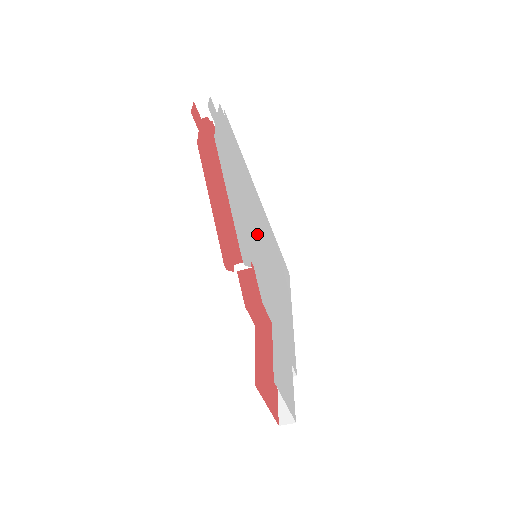
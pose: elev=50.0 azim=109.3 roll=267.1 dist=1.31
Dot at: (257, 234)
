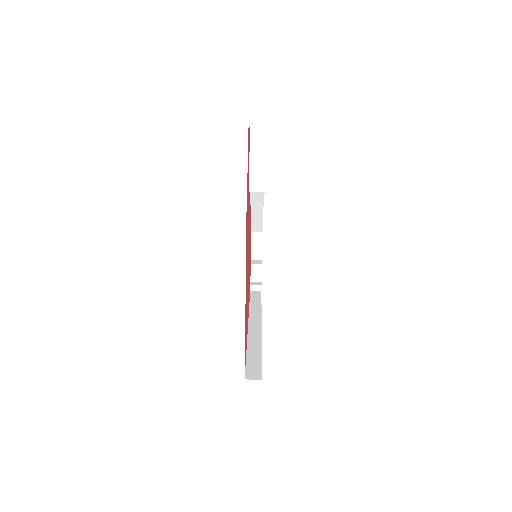
Dot at: occluded
